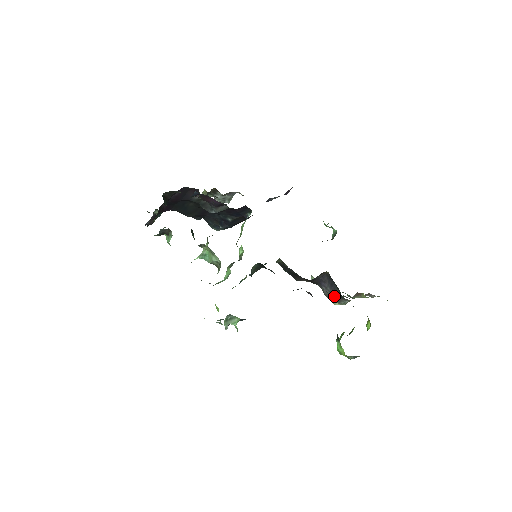
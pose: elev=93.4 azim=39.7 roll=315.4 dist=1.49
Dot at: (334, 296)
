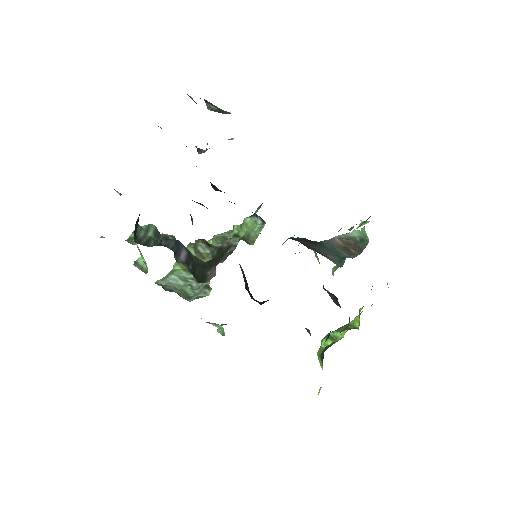
Dot at: (333, 301)
